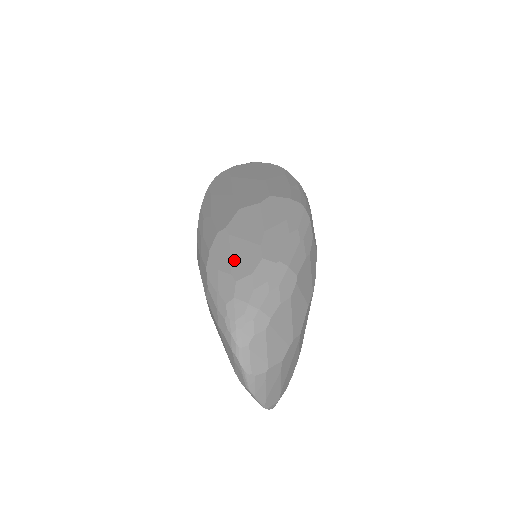
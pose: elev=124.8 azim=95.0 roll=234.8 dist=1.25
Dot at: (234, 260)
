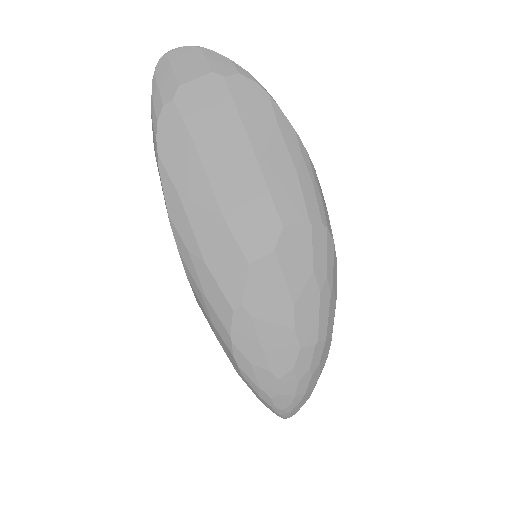
Dot at: (268, 353)
